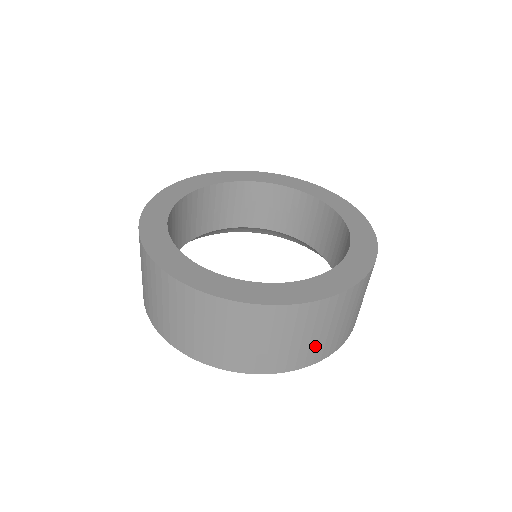
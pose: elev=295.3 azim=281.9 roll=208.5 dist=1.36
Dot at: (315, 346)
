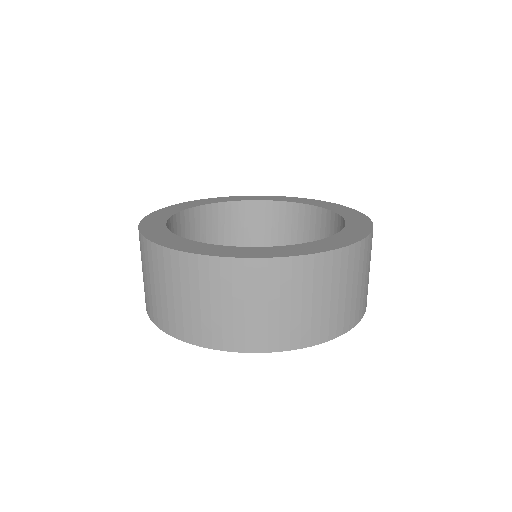
Dot at: (335, 312)
